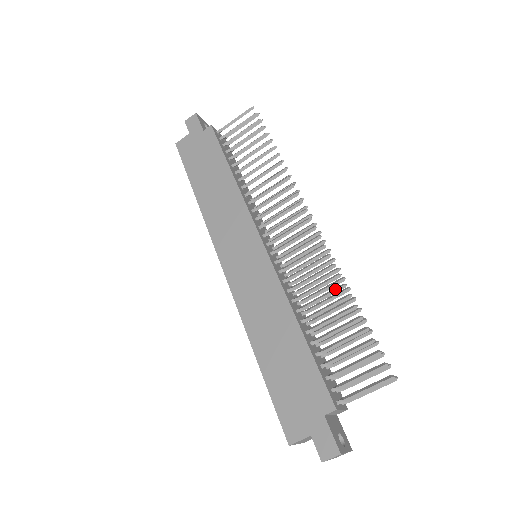
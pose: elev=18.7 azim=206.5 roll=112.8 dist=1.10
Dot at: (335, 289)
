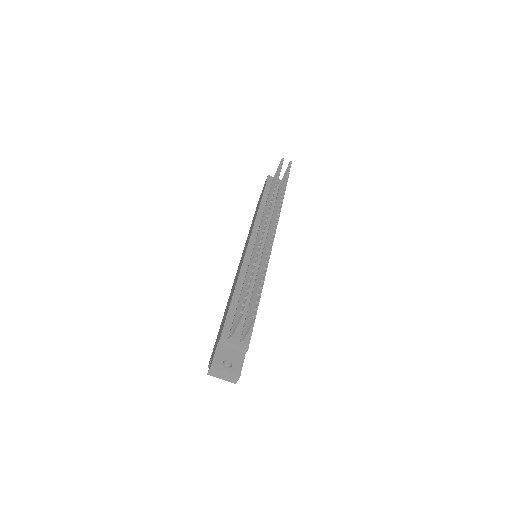
Dot at: occluded
